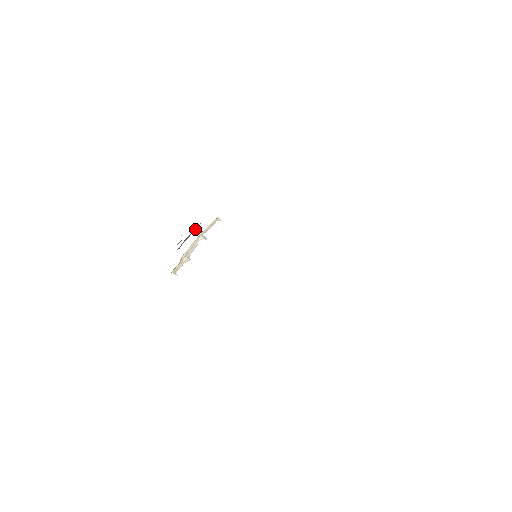
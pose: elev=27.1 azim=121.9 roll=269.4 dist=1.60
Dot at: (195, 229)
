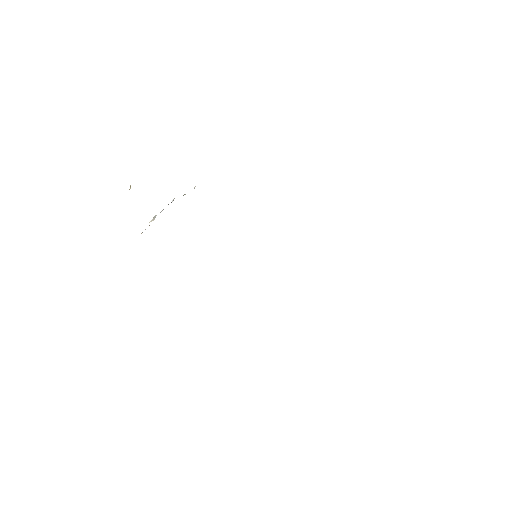
Dot at: occluded
